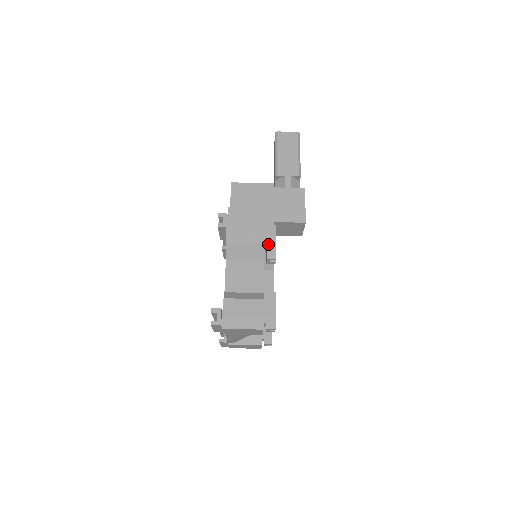
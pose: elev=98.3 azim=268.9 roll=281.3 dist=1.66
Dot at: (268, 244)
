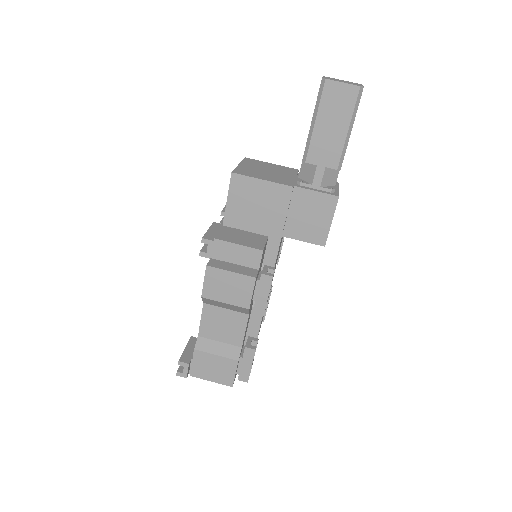
Dot at: (258, 297)
